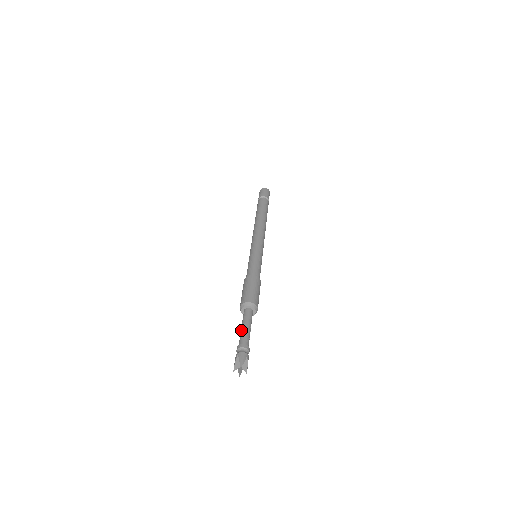
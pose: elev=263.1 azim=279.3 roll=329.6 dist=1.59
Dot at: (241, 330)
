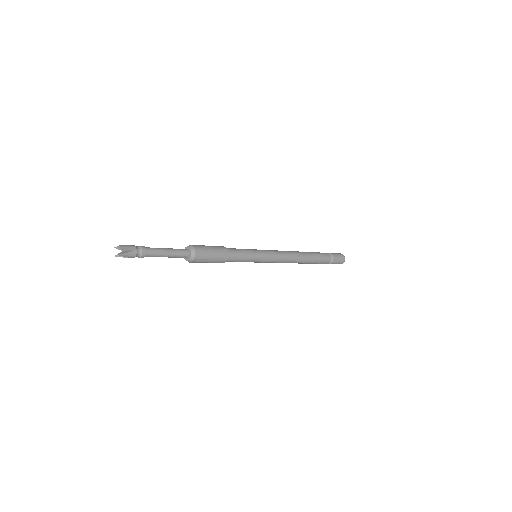
Dot at: (161, 248)
